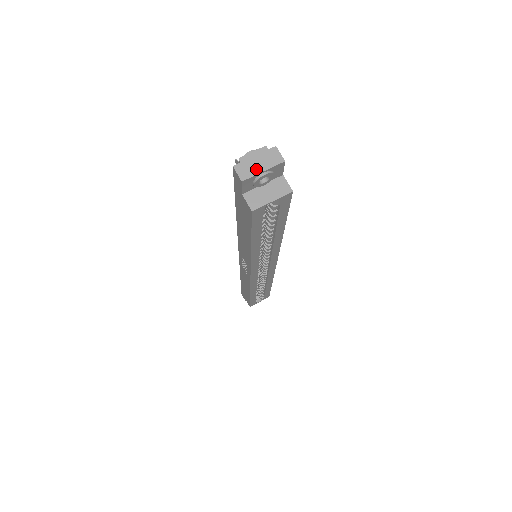
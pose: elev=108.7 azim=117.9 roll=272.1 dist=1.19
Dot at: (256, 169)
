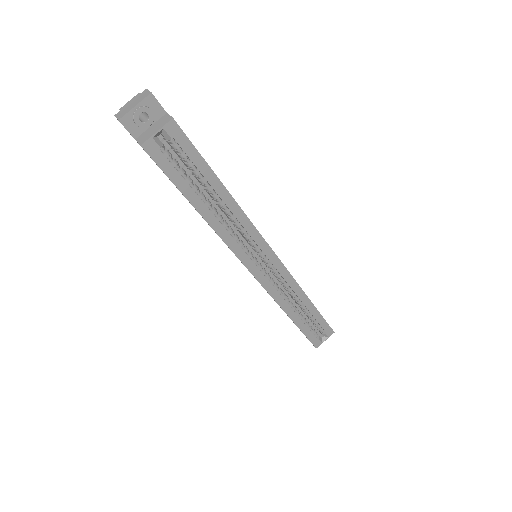
Dot at: (130, 108)
